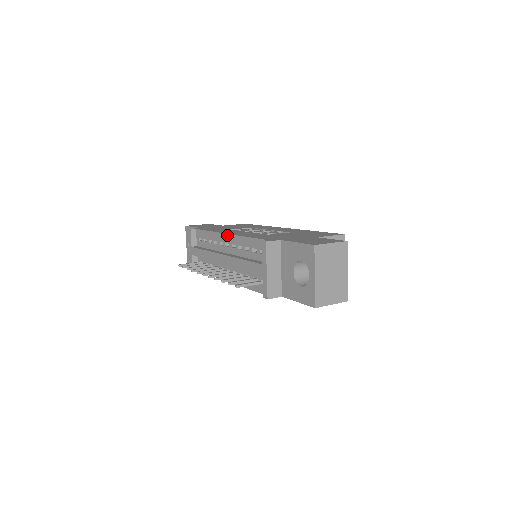
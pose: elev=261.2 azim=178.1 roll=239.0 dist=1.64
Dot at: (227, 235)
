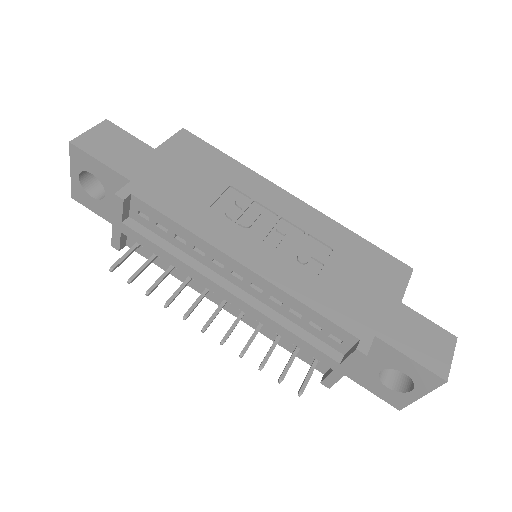
Dot at: (243, 267)
